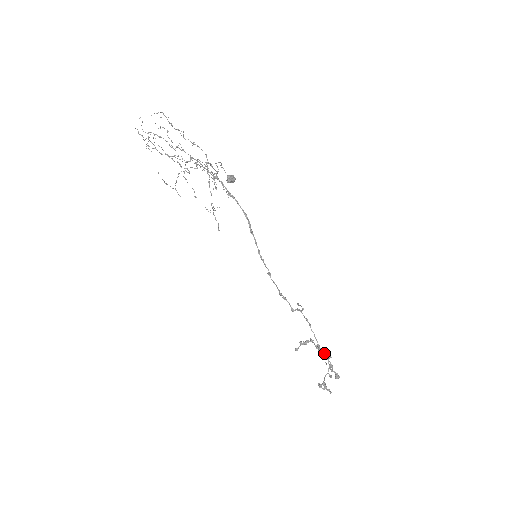
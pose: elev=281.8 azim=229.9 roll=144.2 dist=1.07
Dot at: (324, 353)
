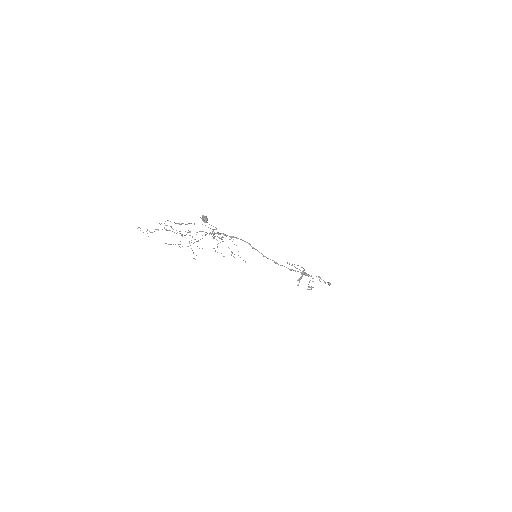
Dot at: occluded
